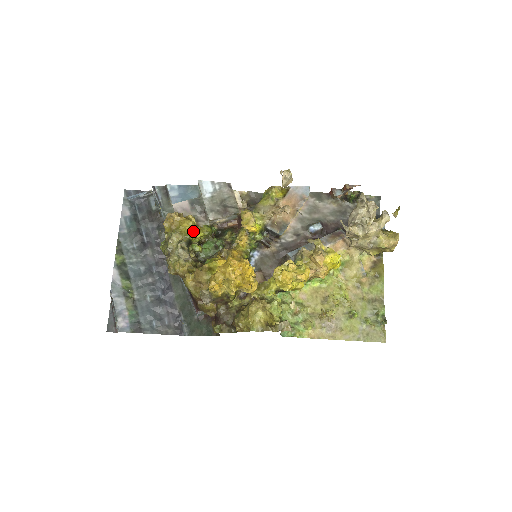
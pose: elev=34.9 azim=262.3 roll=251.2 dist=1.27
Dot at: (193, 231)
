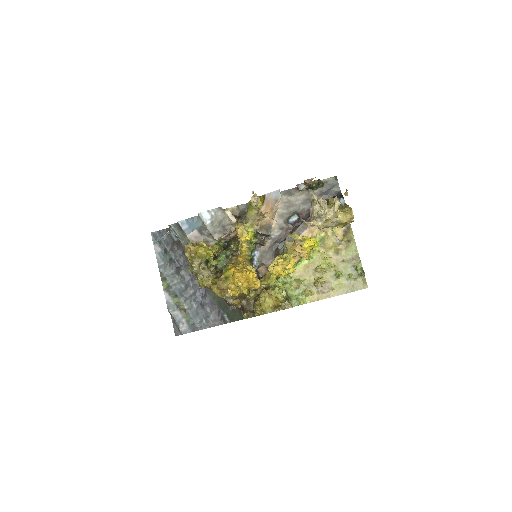
Dot at: (206, 253)
